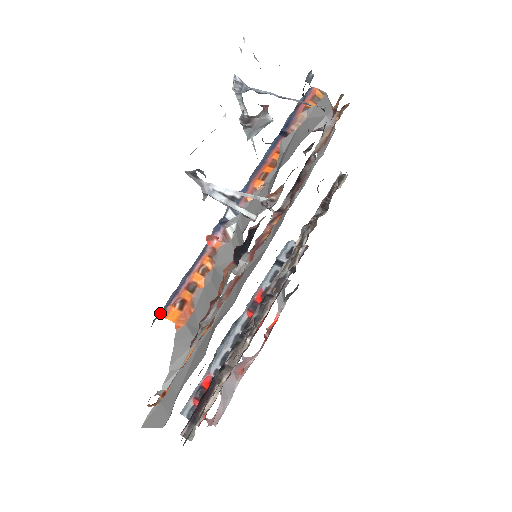
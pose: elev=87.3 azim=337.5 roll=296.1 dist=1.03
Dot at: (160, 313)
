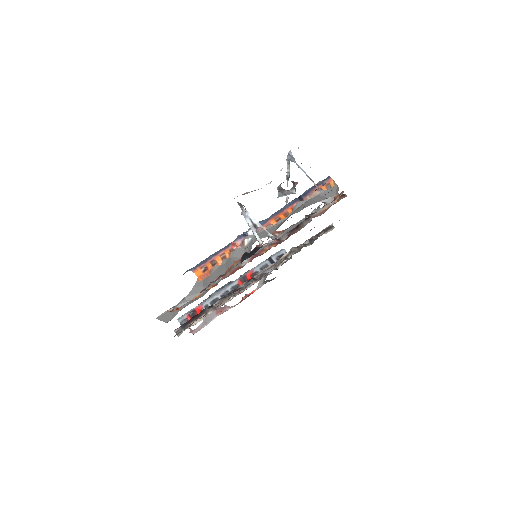
Dot at: (192, 268)
